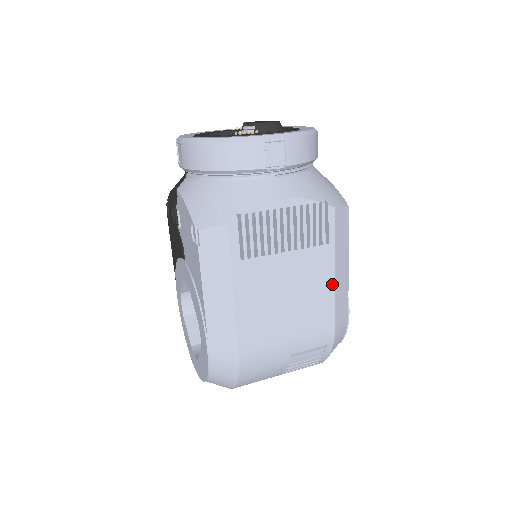
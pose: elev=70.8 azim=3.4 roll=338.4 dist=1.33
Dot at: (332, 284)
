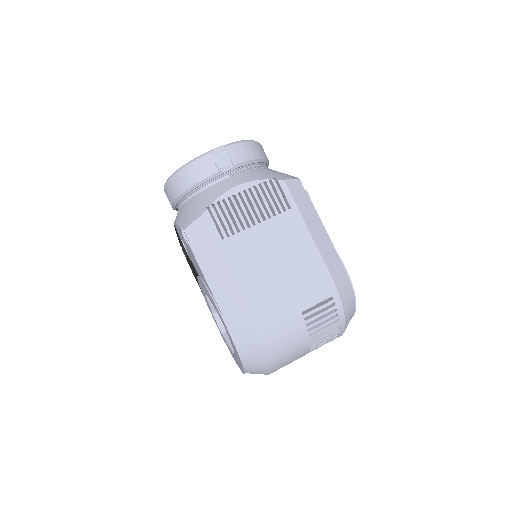
Dot at: (310, 240)
